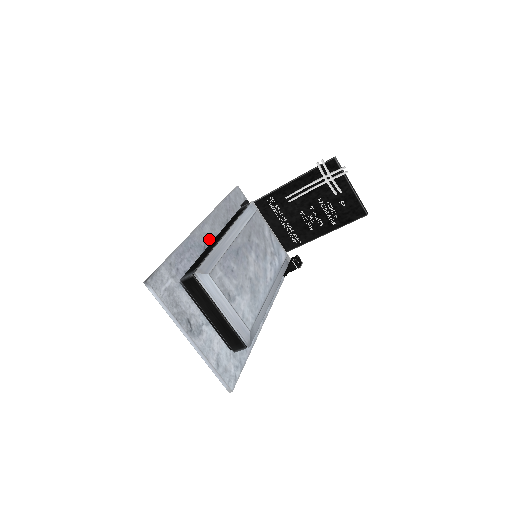
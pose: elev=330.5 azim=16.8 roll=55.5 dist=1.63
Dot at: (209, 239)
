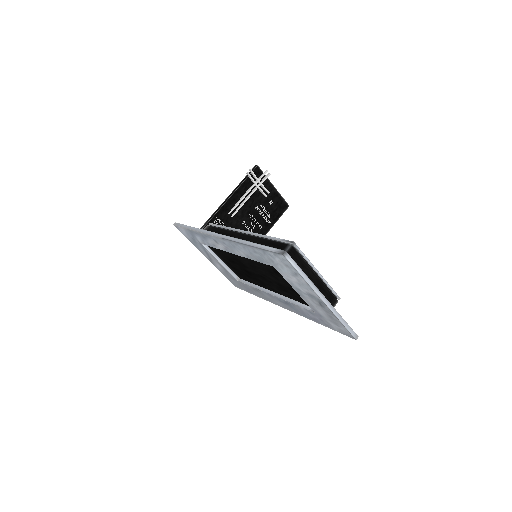
Dot at: occluded
